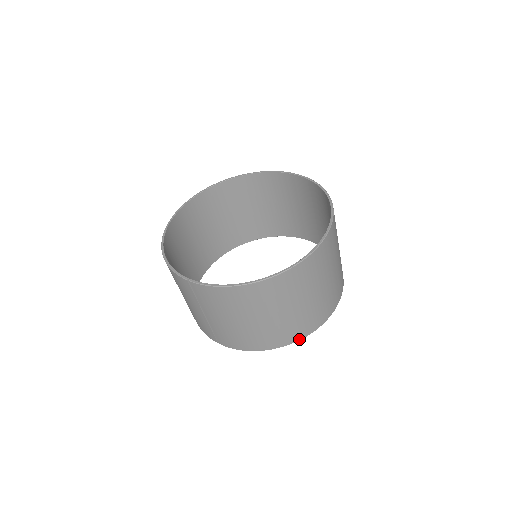
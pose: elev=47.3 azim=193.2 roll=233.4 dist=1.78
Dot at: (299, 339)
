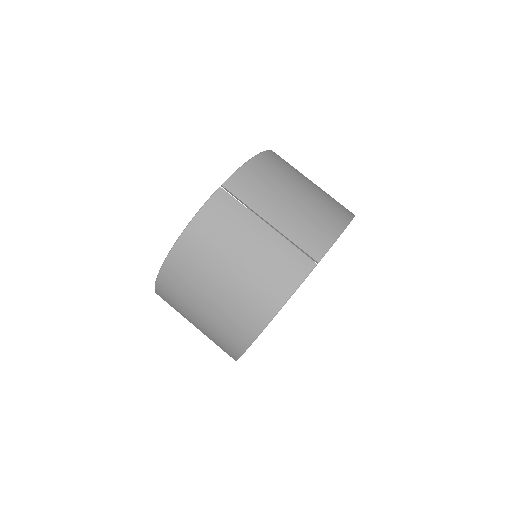
Dot at: occluded
